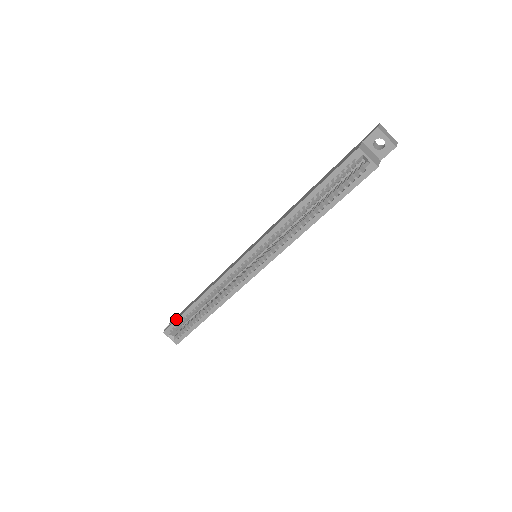
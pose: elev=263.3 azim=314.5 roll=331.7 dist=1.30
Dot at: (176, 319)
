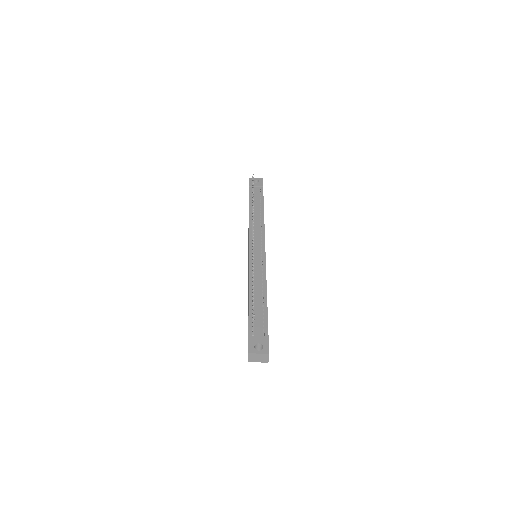
Dot at: occluded
